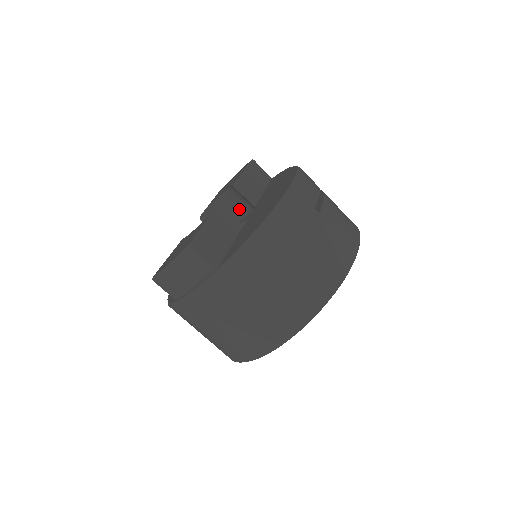
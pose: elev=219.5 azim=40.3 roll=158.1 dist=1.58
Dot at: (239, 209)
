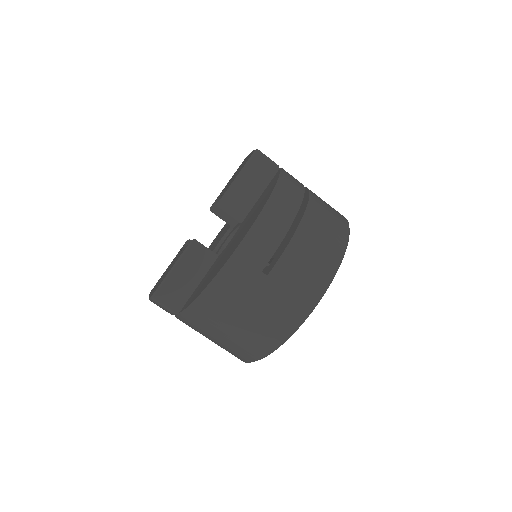
Dot at: occluded
